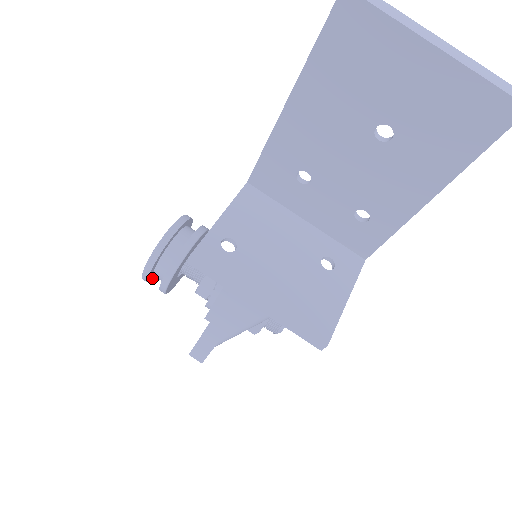
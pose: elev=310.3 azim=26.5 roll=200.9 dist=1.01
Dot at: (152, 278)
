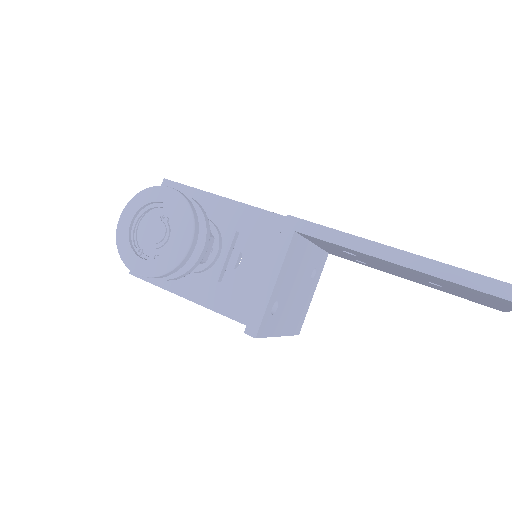
Dot at: occluded
